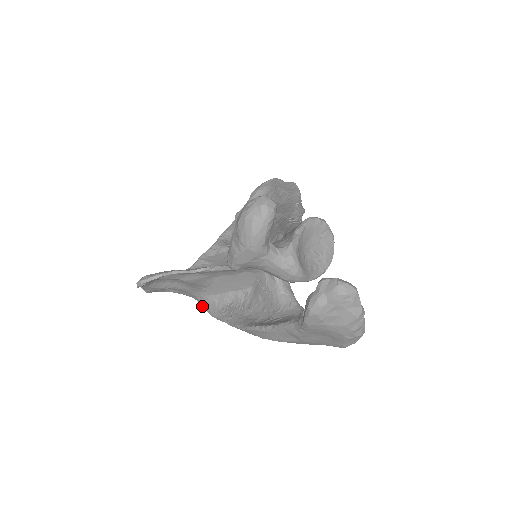
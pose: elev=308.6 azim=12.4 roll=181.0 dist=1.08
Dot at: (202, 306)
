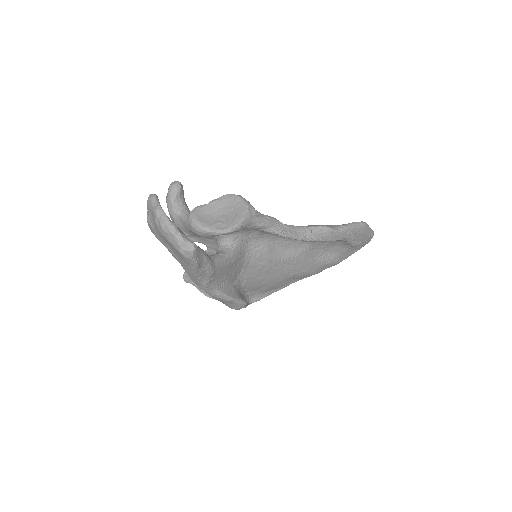
Dot at: occluded
